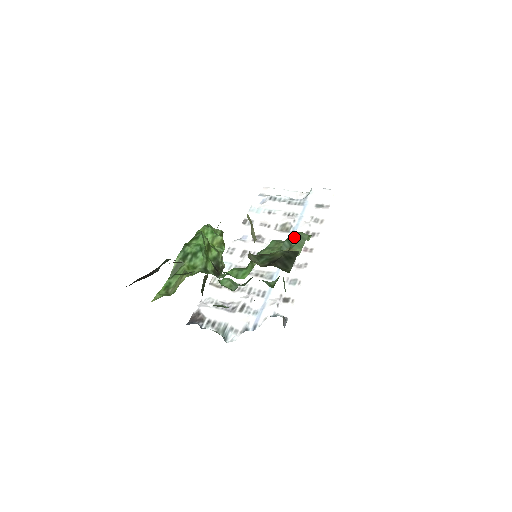
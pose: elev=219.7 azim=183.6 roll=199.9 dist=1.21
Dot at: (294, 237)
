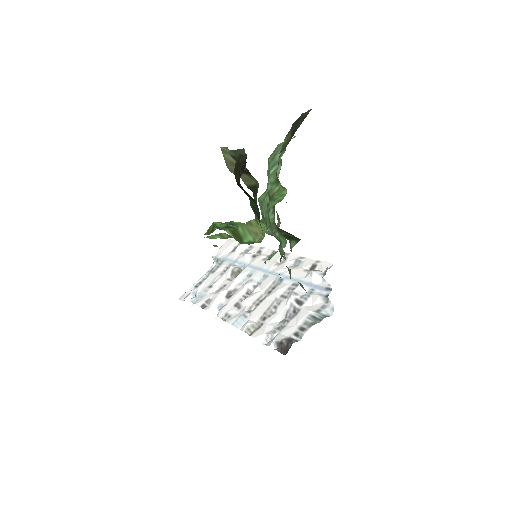
Dot at: (273, 155)
